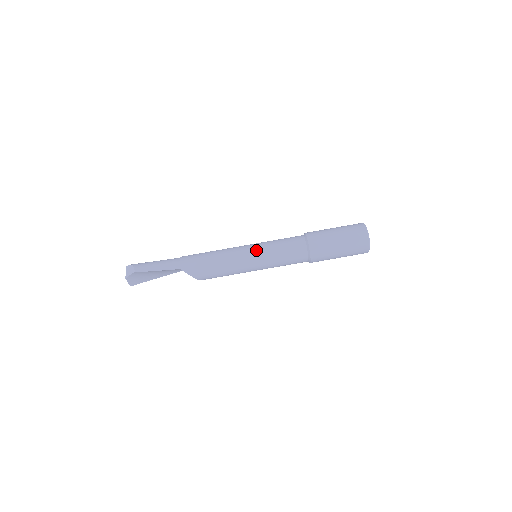
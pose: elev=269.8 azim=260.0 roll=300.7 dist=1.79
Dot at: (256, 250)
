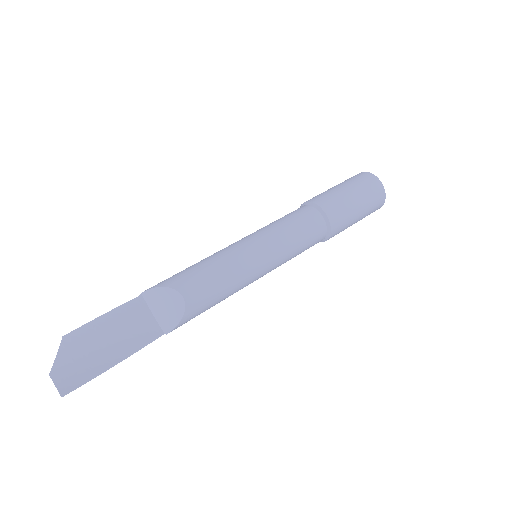
Dot at: occluded
